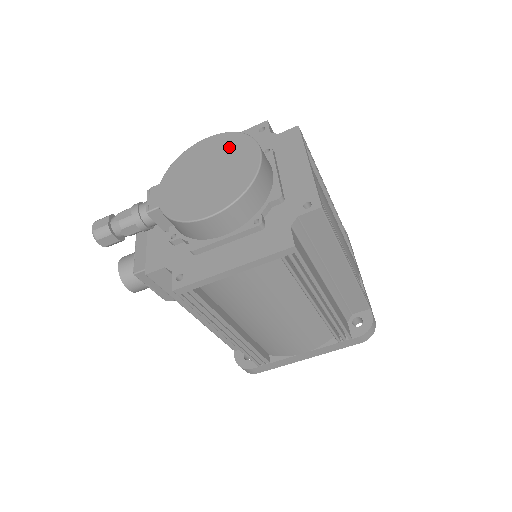
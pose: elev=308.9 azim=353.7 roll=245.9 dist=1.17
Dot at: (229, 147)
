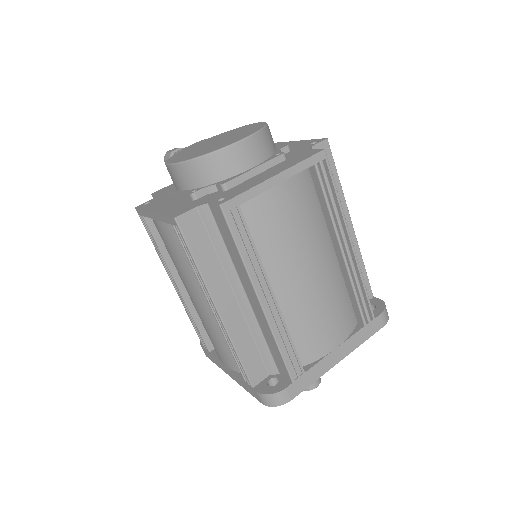
Dot at: (247, 131)
